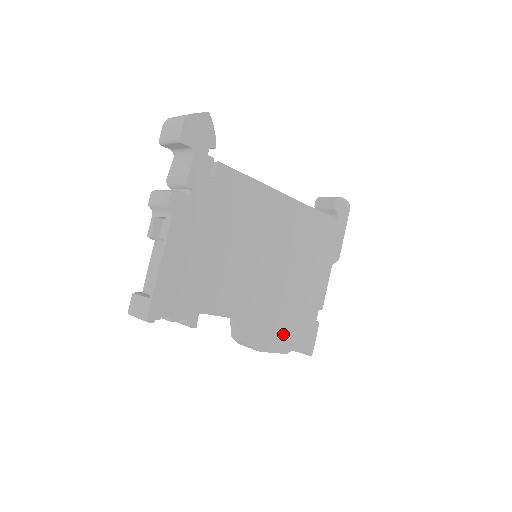
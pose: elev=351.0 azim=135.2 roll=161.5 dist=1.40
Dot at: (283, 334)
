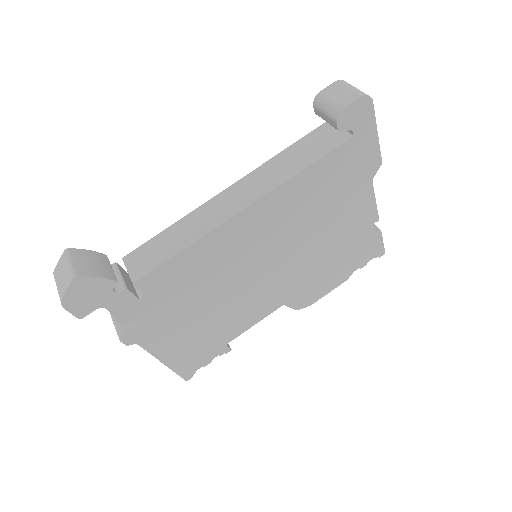
Dot at: (332, 277)
